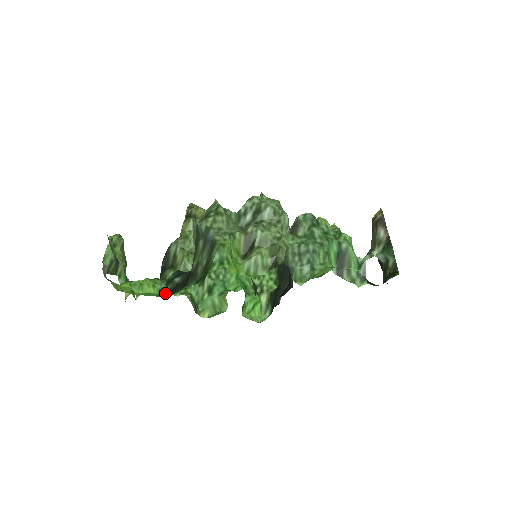
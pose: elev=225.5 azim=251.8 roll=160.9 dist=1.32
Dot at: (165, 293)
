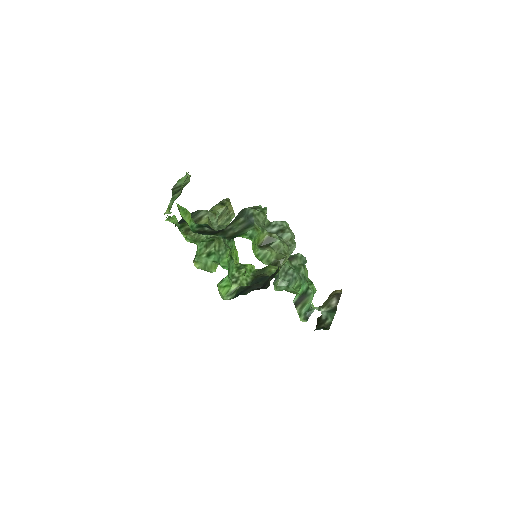
Dot at: (194, 230)
